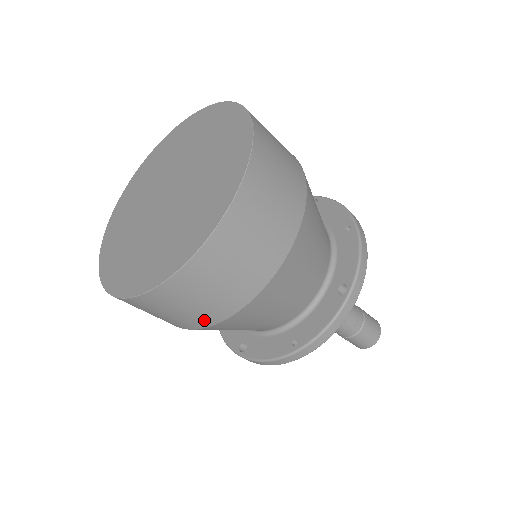
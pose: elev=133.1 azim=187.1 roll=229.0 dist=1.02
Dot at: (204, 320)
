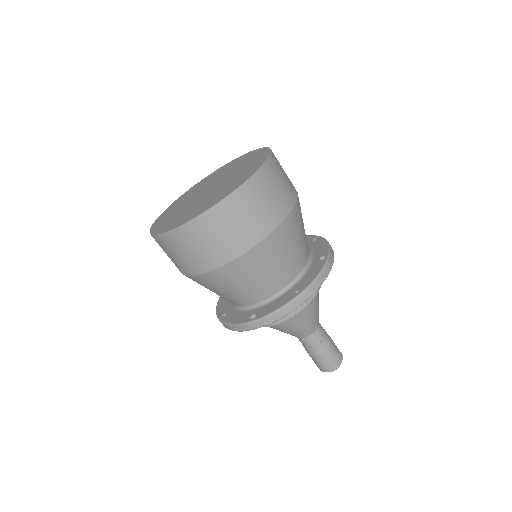
Dot at: (244, 242)
